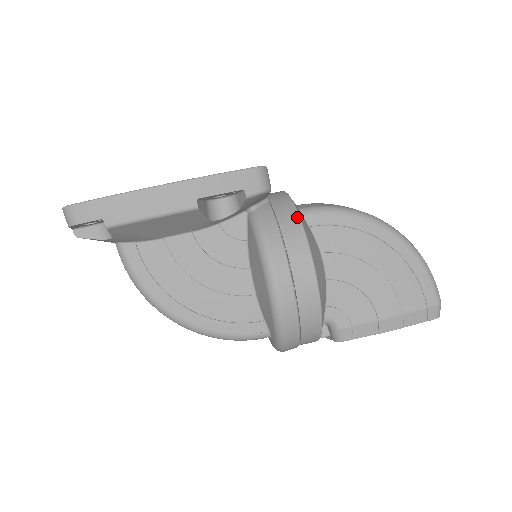
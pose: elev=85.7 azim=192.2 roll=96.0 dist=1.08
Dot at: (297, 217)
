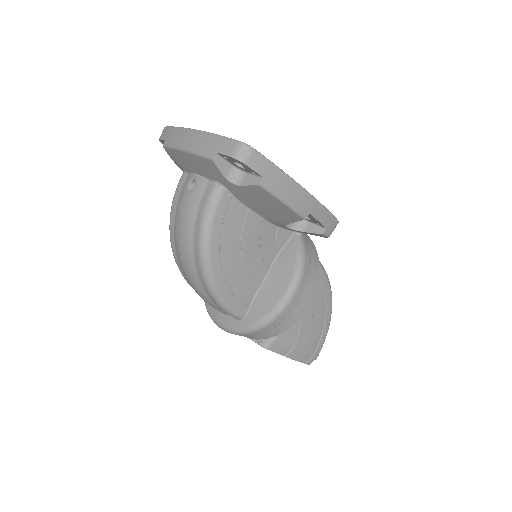
Dot at: (318, 261)
